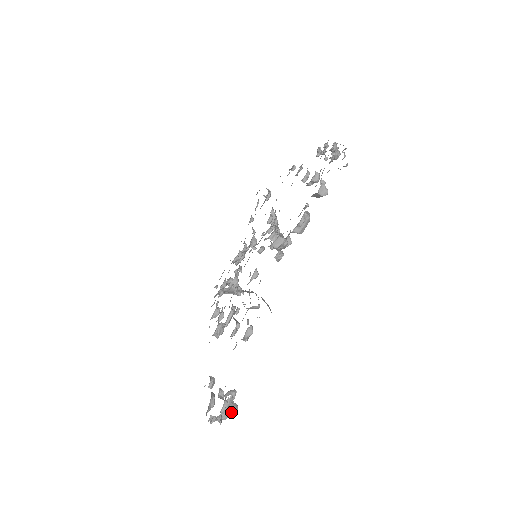
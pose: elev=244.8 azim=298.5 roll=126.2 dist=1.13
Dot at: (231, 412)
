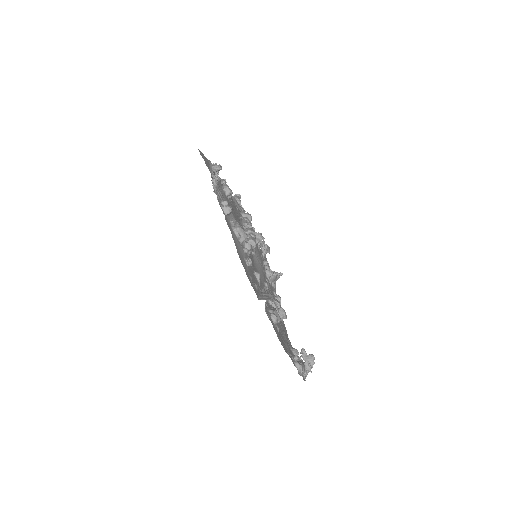
Dot at: (311, 362)
